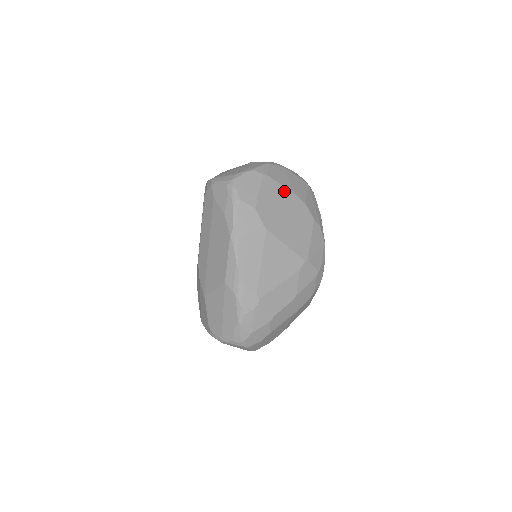
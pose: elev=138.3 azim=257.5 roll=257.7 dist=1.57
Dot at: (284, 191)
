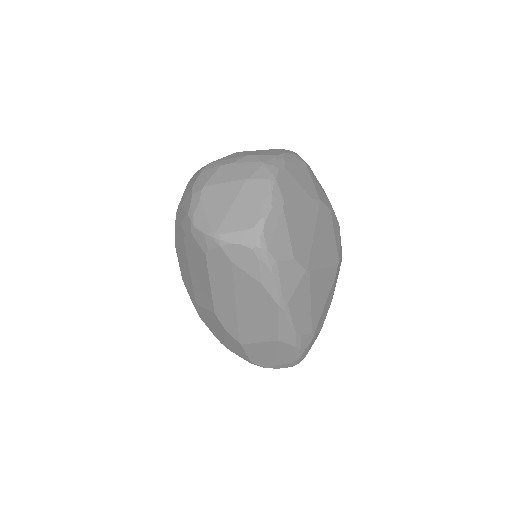
Dot at: (303, 206)
